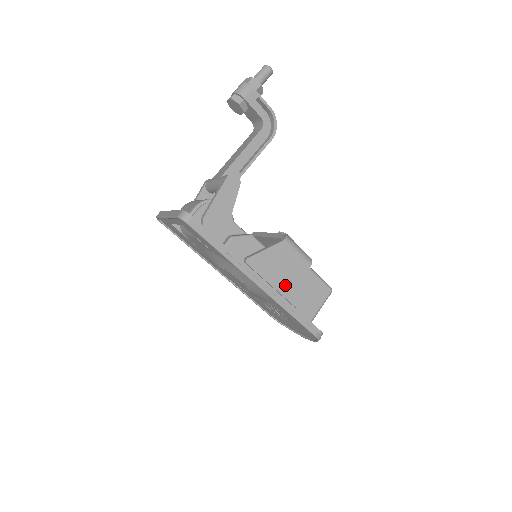
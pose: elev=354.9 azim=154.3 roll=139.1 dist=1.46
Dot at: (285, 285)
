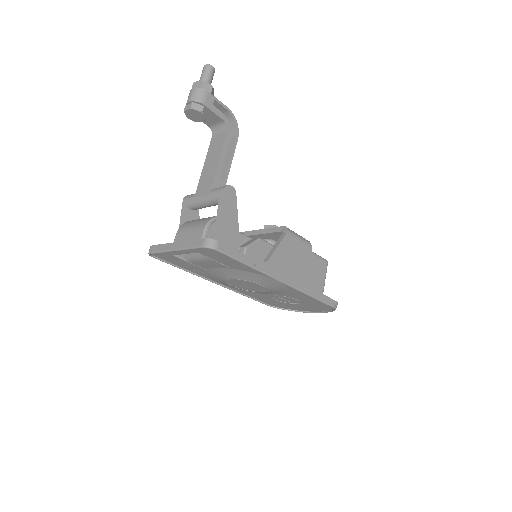
Dot at: (300, 273)
